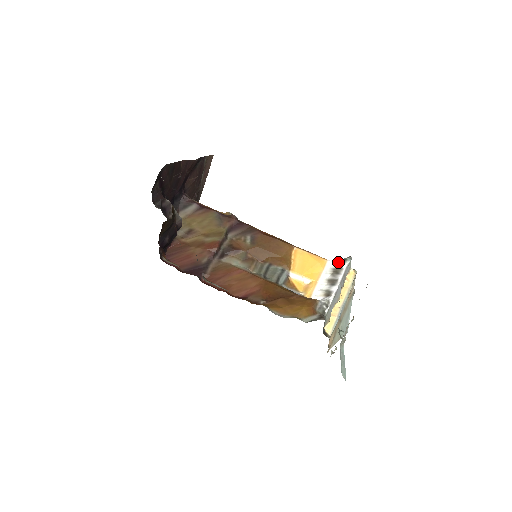
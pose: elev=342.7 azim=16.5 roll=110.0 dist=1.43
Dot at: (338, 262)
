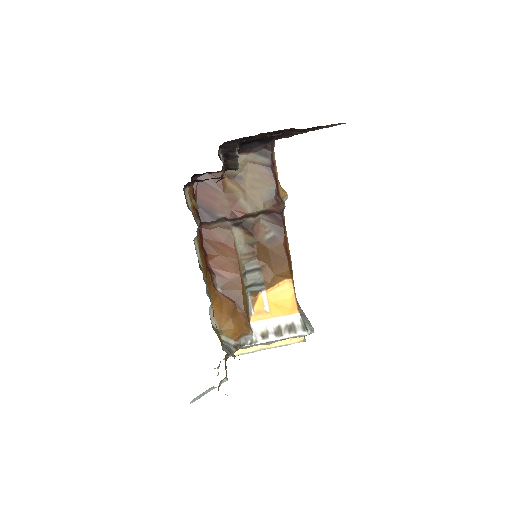
Dot at: (302, 323)
